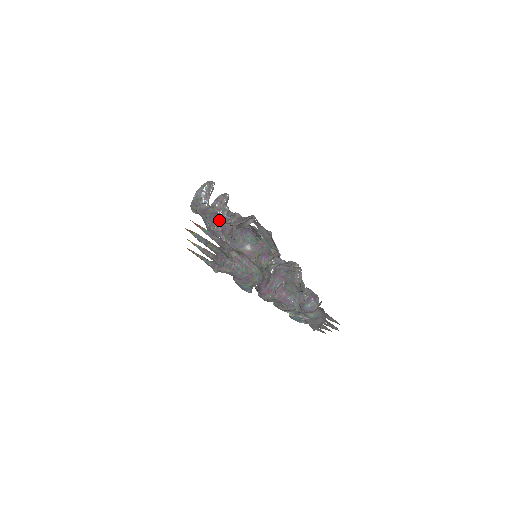
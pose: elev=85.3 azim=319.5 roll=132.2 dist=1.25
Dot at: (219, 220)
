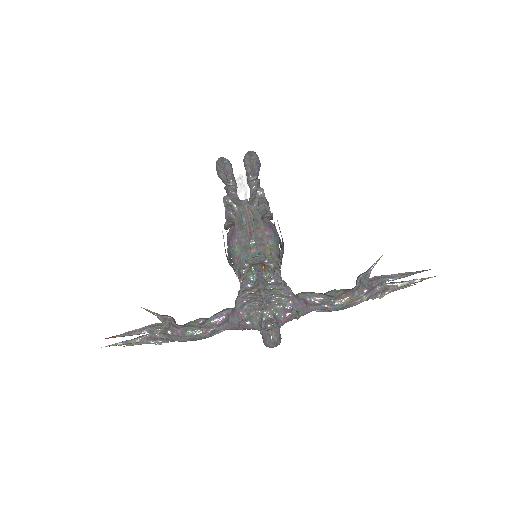
Dot at: occluded
